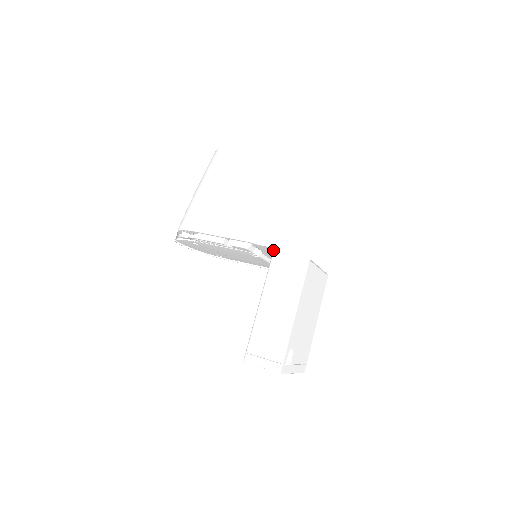
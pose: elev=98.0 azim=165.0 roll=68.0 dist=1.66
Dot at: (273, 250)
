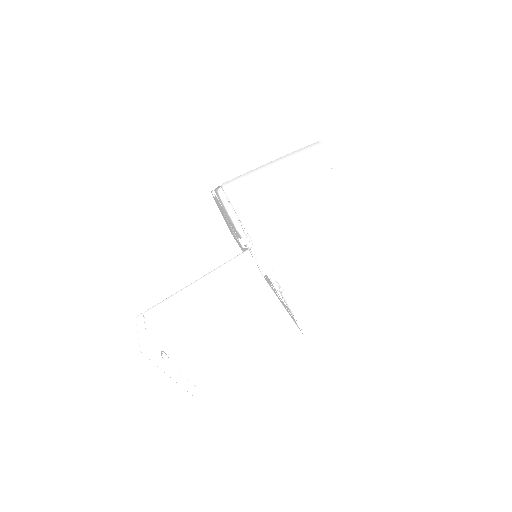
Dot at: occluded
